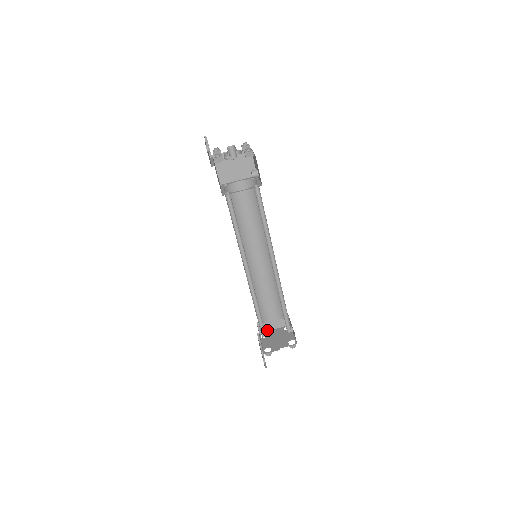
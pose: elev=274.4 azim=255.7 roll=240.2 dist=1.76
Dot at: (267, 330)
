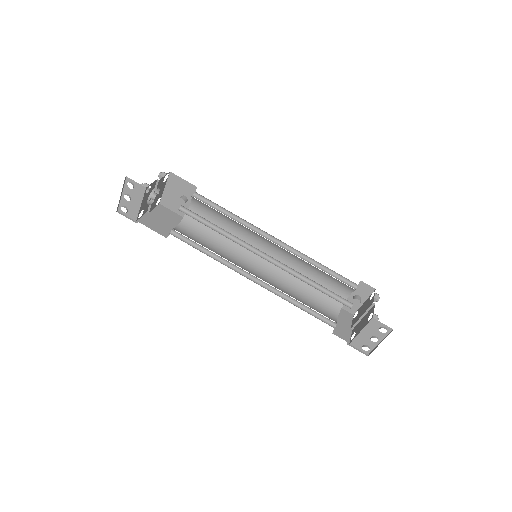
Dot at: (348, 334)
